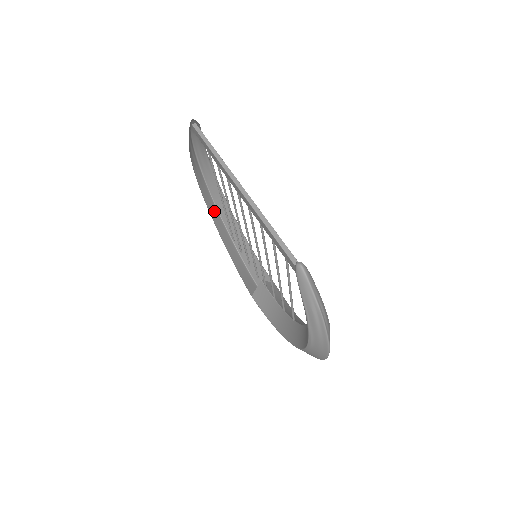
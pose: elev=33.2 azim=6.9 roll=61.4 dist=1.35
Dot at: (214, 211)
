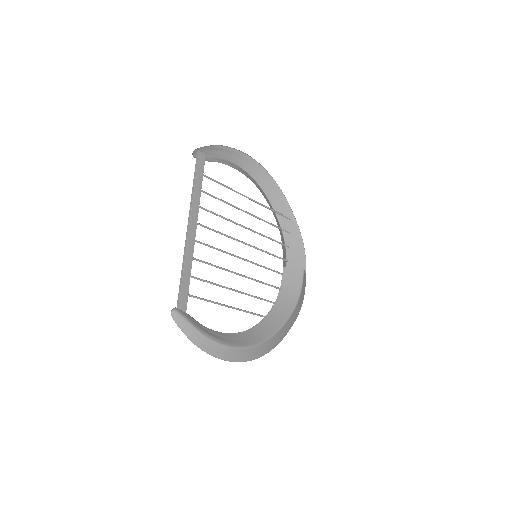
Dot at: (275, 192)
